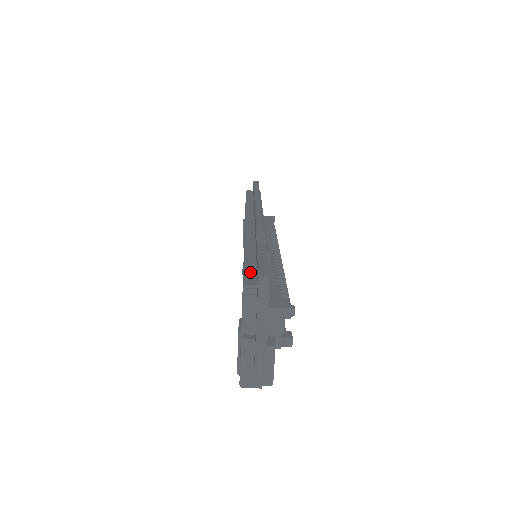
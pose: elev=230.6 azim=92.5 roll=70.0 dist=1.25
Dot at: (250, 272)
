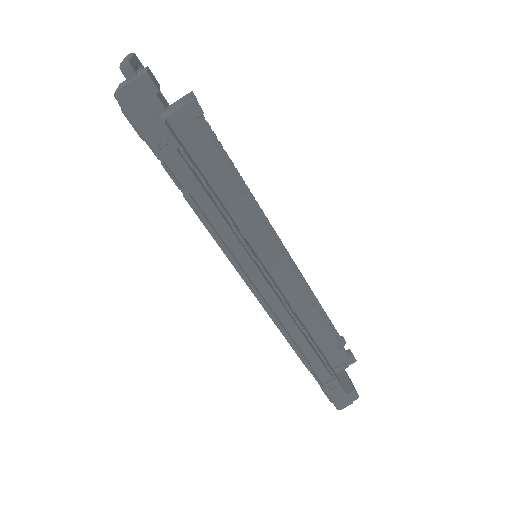
Dot at: occluded
